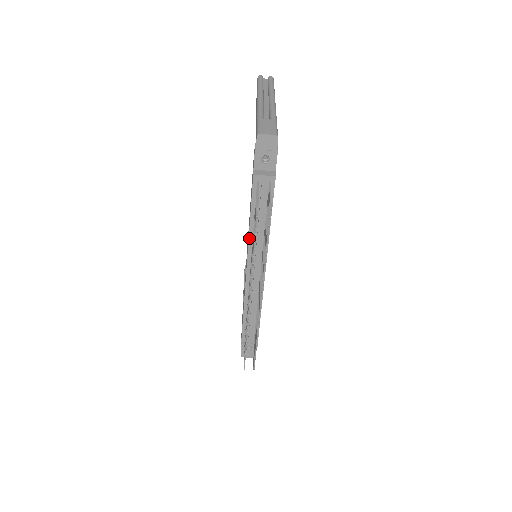
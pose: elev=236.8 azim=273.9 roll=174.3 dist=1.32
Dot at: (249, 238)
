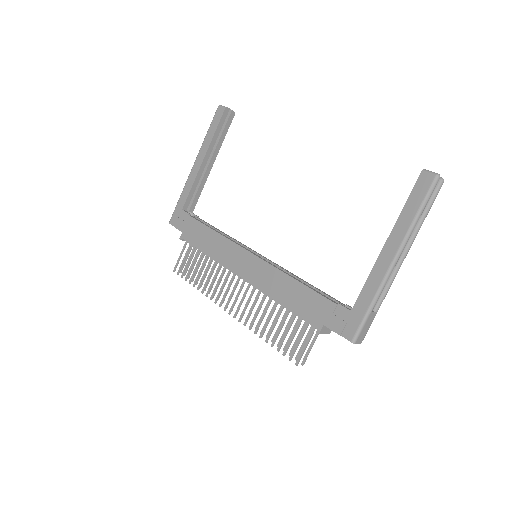
Dot at: occluded
